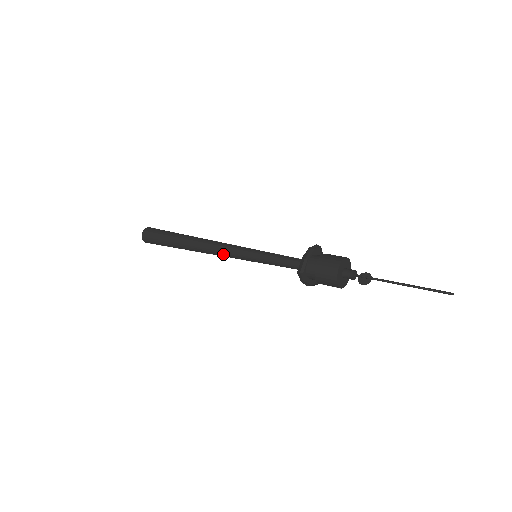
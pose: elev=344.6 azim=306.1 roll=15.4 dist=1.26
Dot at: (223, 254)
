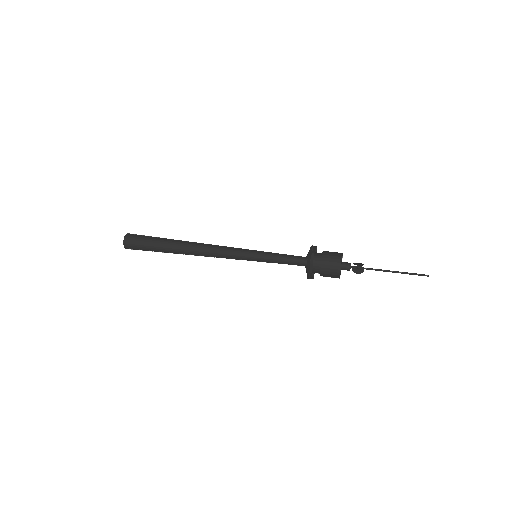
Dot at: (222, 255)
